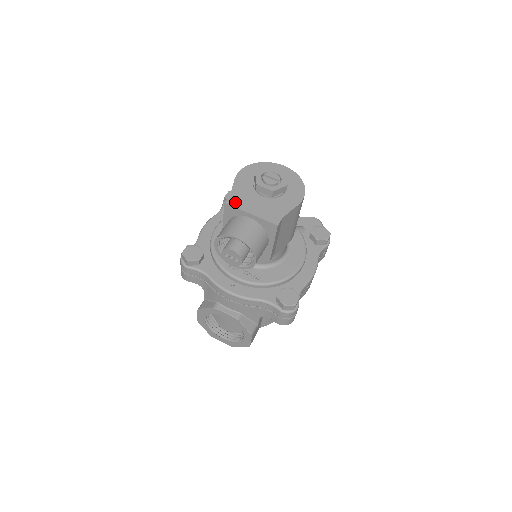
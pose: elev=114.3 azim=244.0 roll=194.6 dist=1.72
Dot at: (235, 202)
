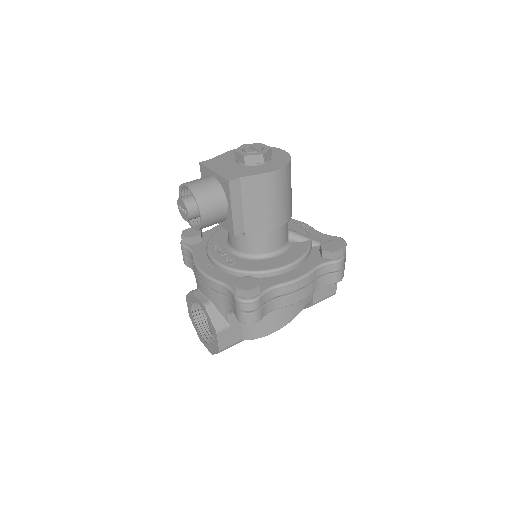
Dot at: (209, 163)
